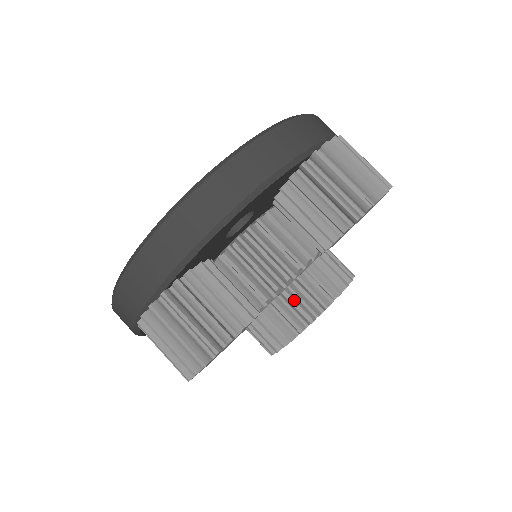
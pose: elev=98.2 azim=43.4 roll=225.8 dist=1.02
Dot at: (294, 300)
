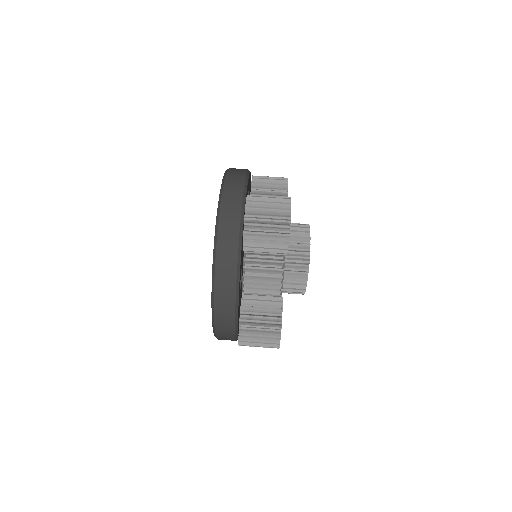
Dot at: (292, 276)
